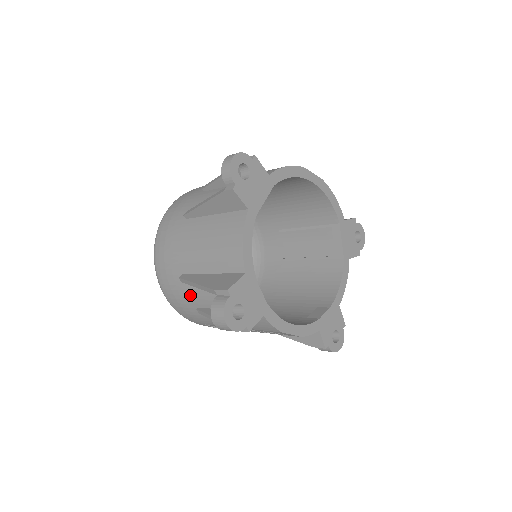
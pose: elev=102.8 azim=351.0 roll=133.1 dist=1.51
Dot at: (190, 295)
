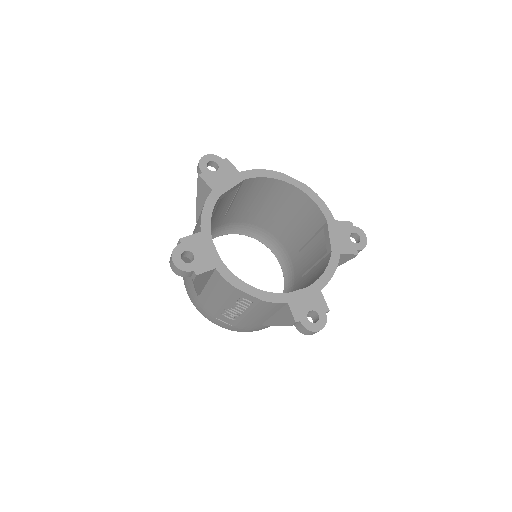
Dot at: (191, 279)
